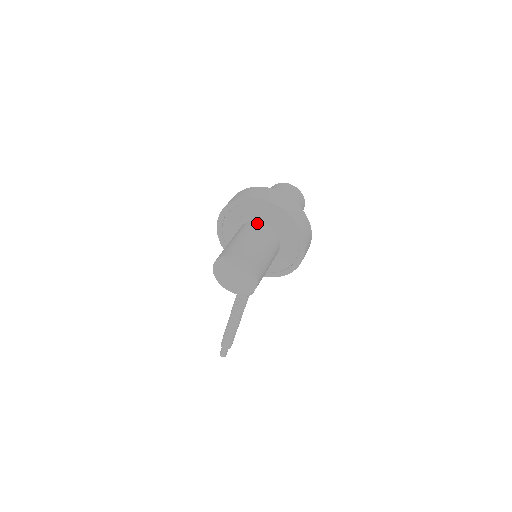
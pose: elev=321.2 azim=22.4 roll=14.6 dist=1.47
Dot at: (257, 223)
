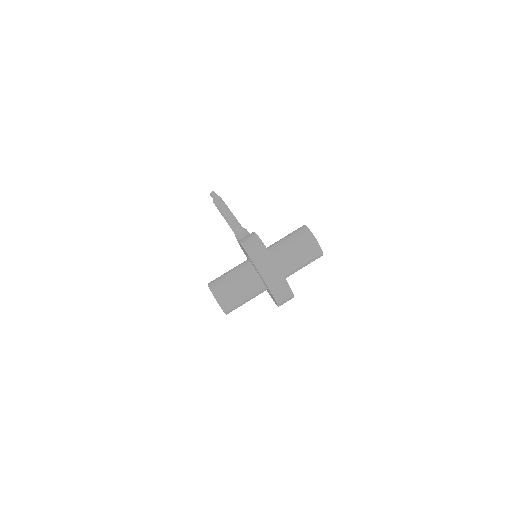
Dot at: (260, 282)
